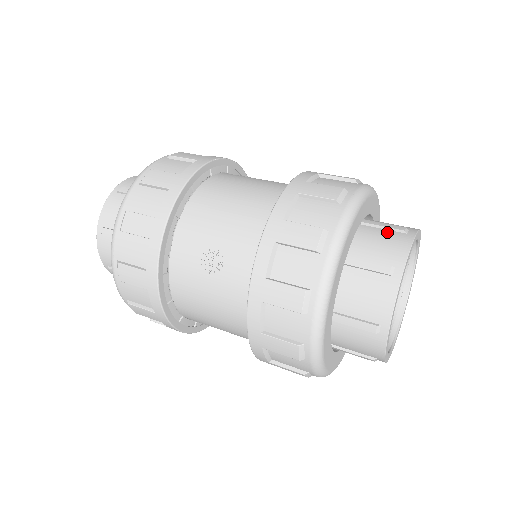
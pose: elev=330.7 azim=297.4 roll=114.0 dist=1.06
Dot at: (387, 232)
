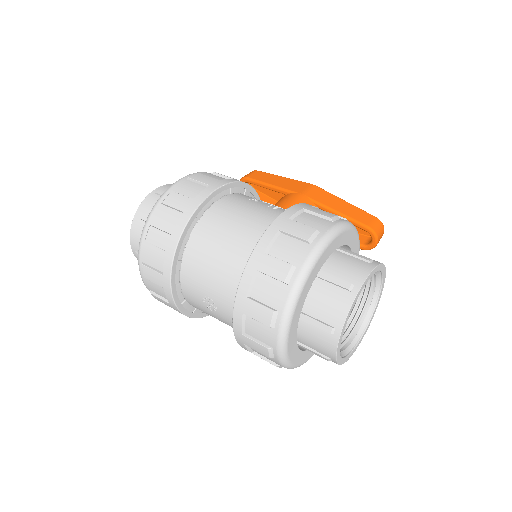
Dot at: (335, 289)
